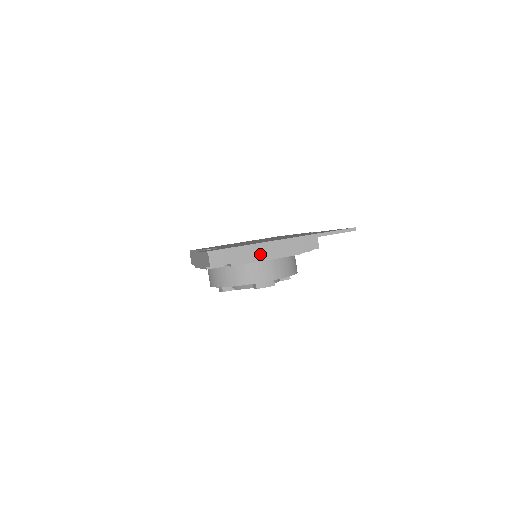
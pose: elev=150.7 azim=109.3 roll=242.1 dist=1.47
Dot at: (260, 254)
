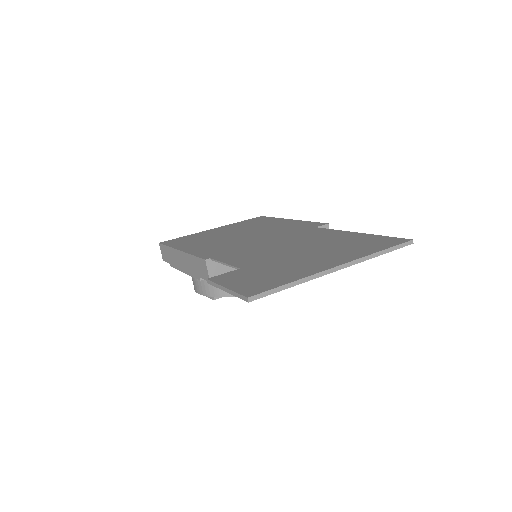
Dot at: occluded
